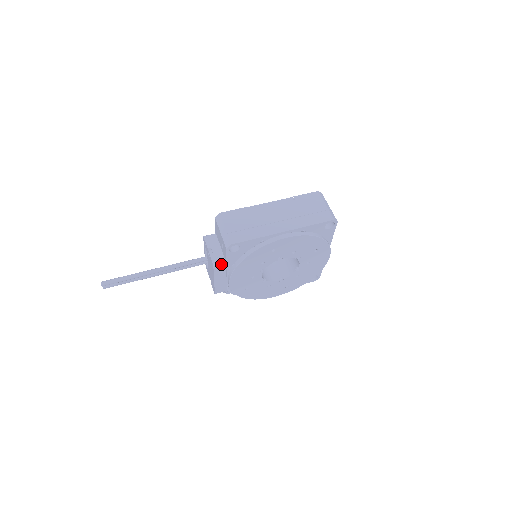
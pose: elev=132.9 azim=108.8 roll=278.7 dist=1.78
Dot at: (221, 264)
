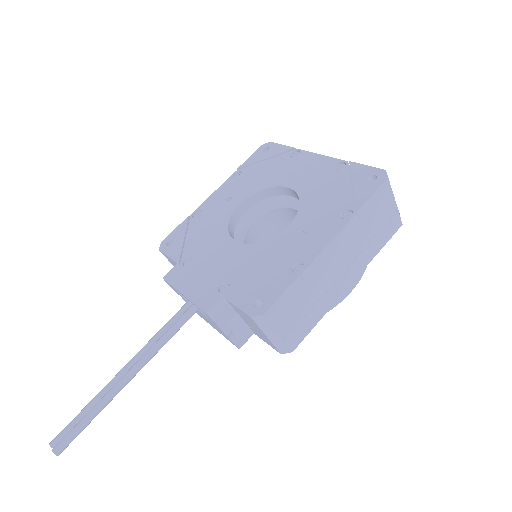
Dot at: occluded
